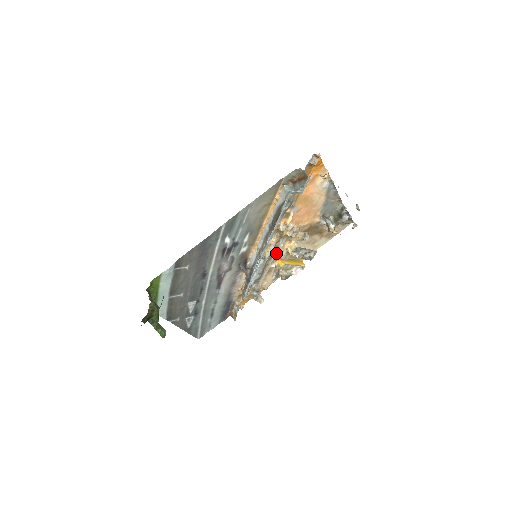
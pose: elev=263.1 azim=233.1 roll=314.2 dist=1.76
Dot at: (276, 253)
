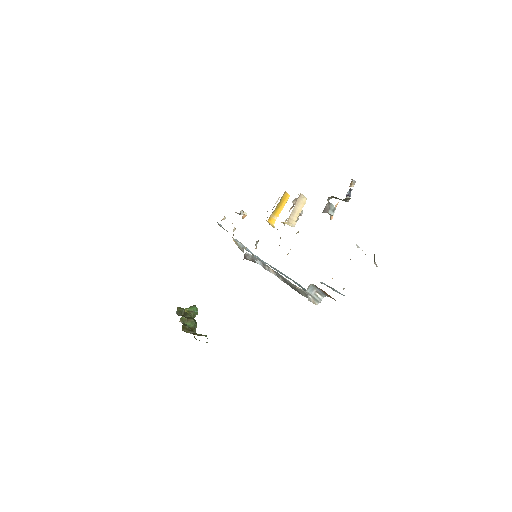
Dot at: occluded
